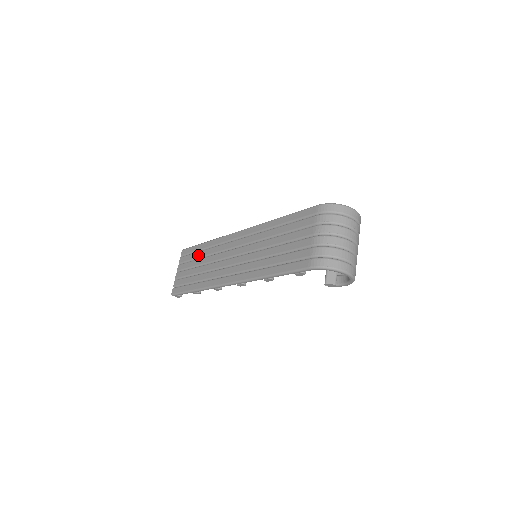
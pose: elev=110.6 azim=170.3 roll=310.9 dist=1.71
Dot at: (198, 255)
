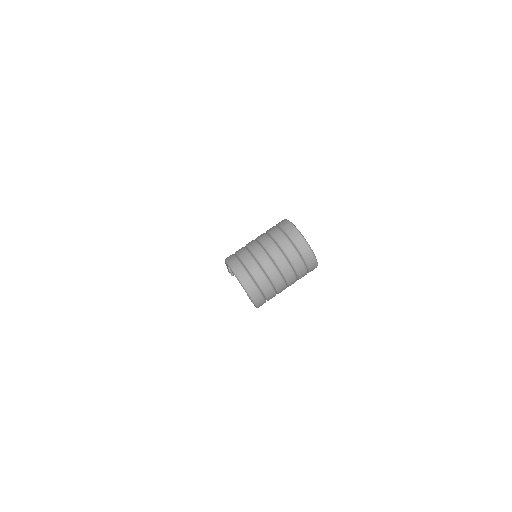
Dot at: occluded
